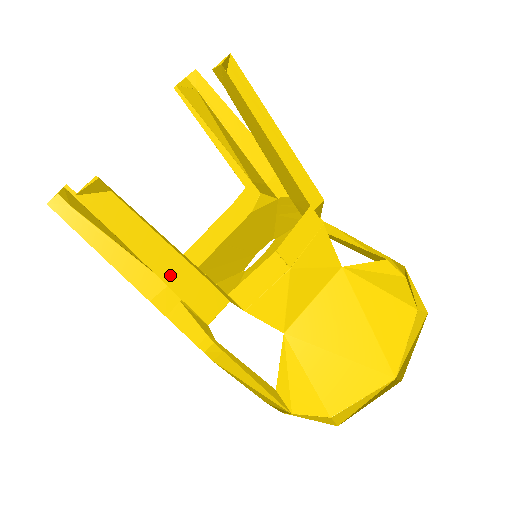
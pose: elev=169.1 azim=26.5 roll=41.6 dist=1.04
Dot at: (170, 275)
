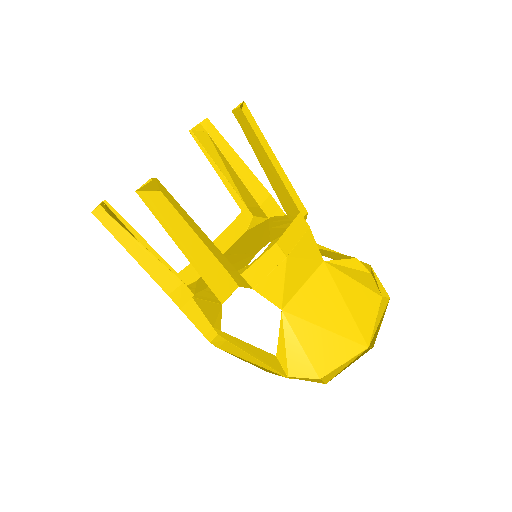
Dot at: (196, 260)
